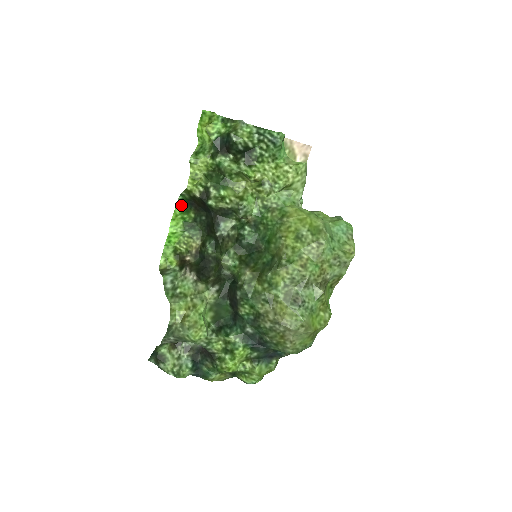
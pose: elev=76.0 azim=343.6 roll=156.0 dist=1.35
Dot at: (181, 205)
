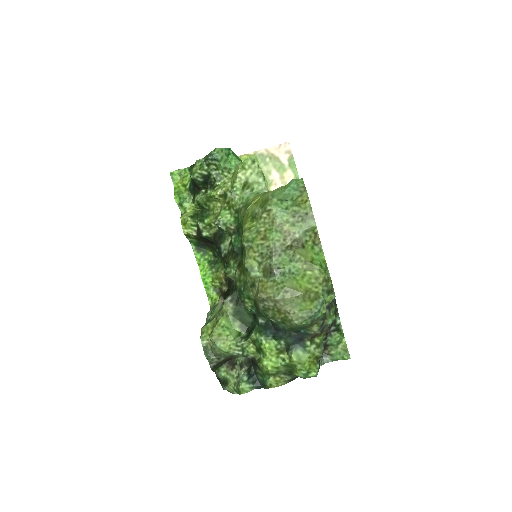
Dot at: (197, 250)
